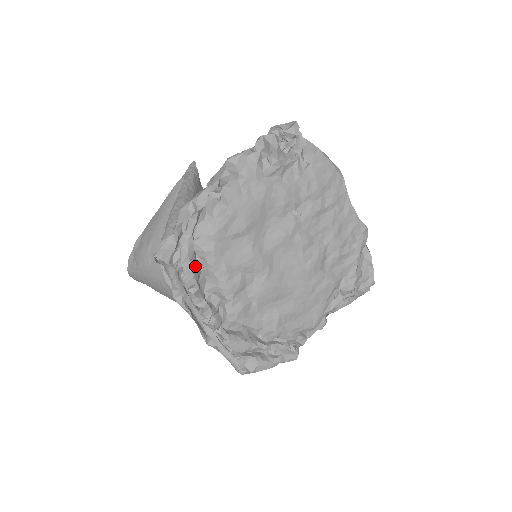
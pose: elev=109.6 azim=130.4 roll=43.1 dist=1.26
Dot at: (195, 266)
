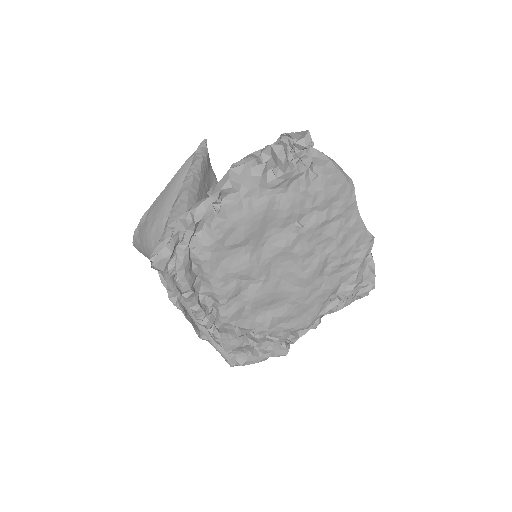
Dot at: (190, 272)
